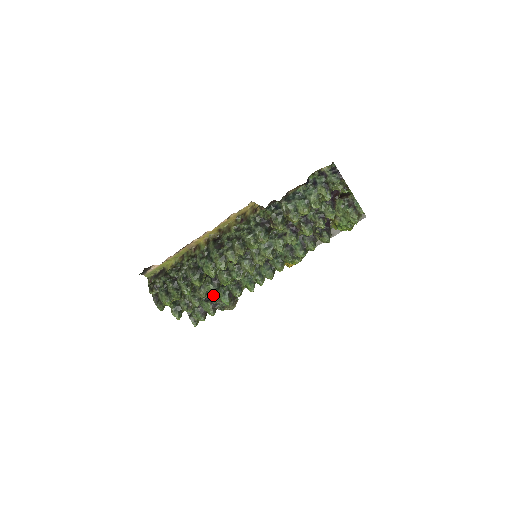
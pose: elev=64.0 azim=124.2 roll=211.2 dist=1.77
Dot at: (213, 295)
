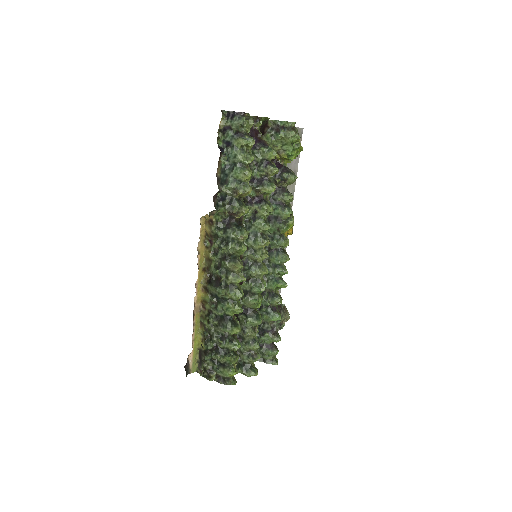
Dot at: (262, 325)
